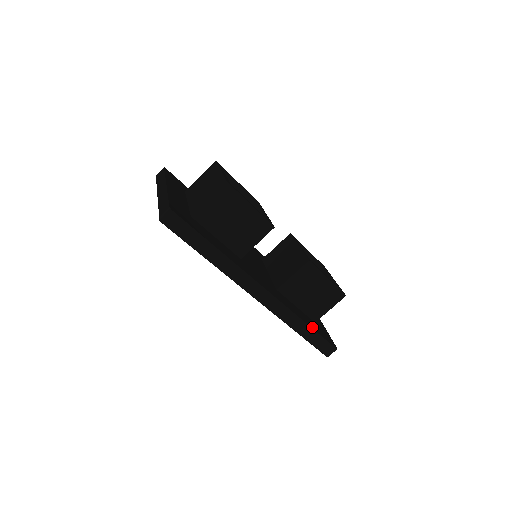
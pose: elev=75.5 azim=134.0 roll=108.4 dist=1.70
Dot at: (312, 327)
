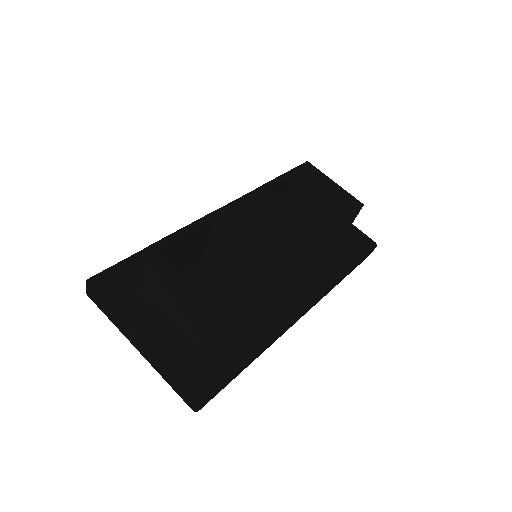
Dot at: (352, 263)
